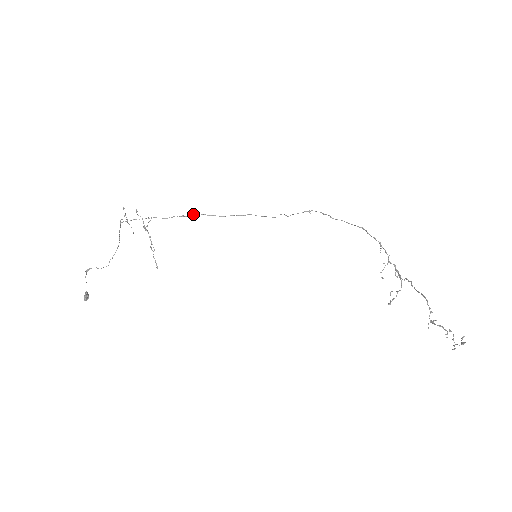
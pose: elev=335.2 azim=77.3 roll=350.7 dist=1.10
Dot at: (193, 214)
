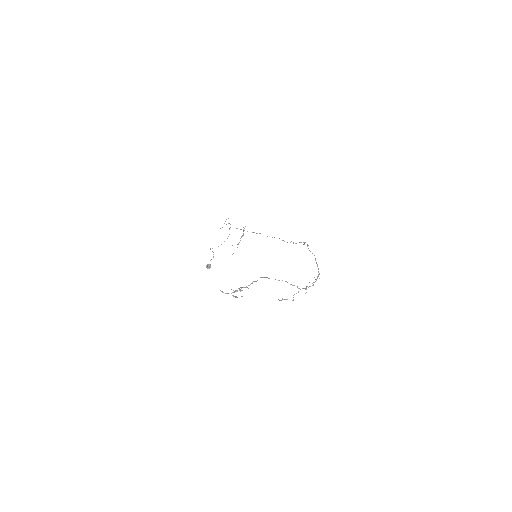
Dot at: (260, 233)
